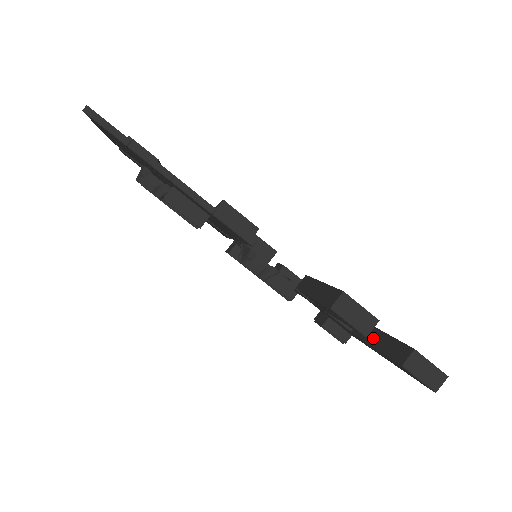
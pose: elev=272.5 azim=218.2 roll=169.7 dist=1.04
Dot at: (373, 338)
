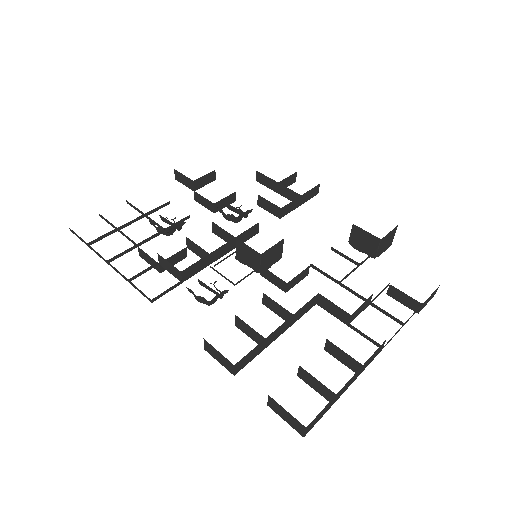
Dot at: occluded
